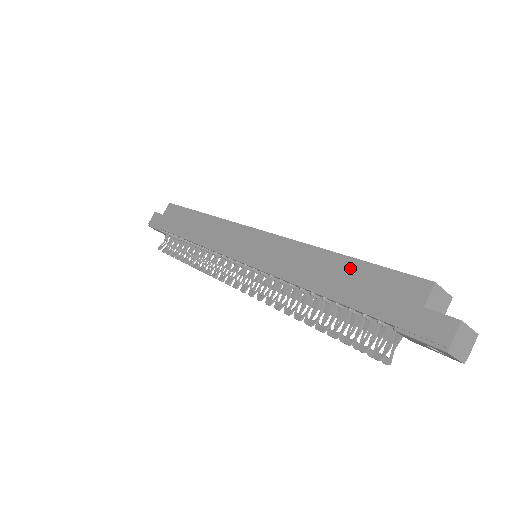
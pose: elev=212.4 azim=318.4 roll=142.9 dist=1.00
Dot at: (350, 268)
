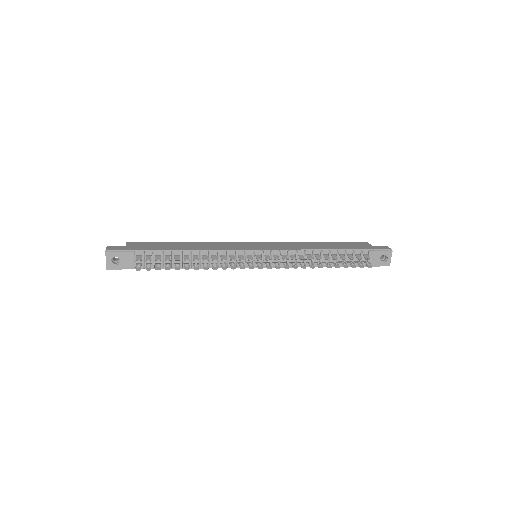
Dot at: (331, 244)
